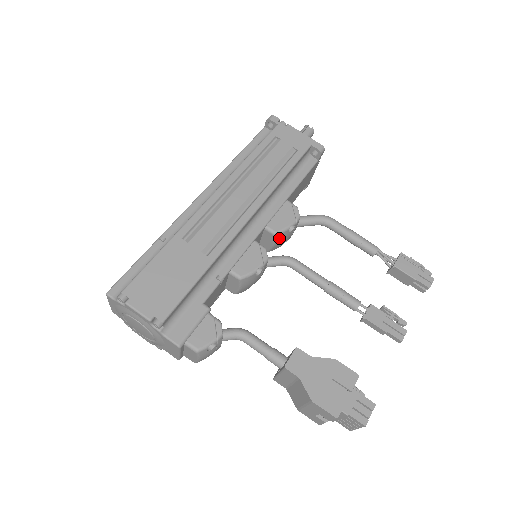
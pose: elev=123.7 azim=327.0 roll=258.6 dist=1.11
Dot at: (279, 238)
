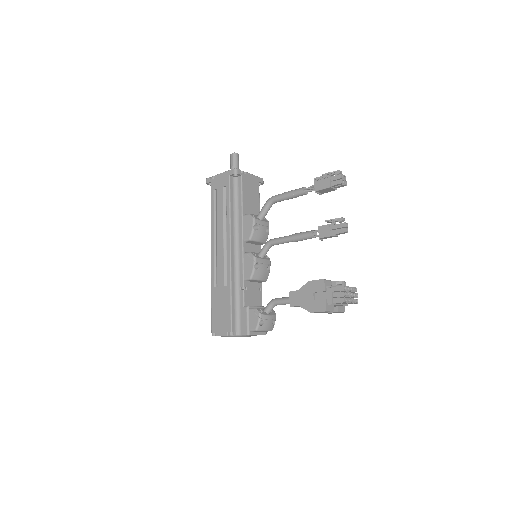
Dot at: (256, 238)
